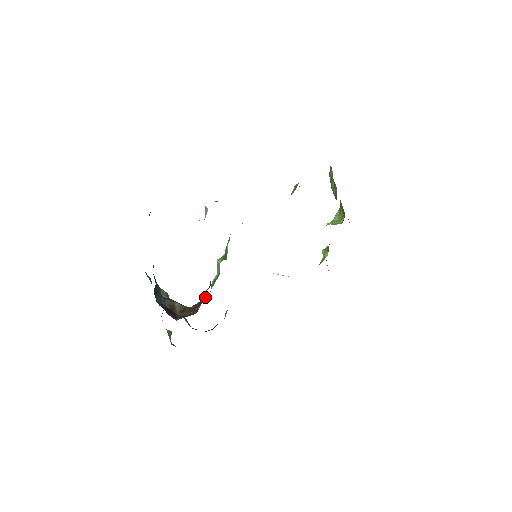
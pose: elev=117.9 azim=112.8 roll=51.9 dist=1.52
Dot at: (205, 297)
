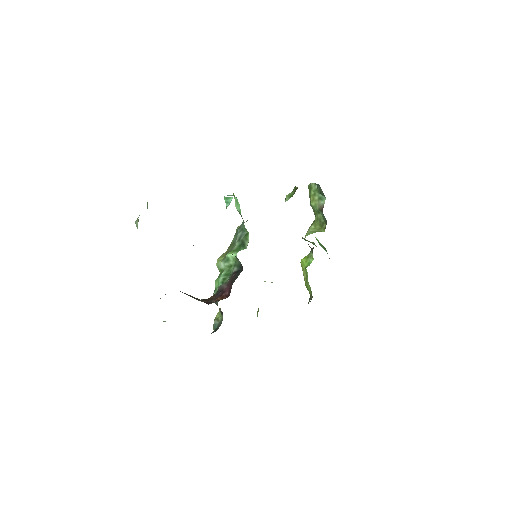
Dot at: (227, 286)
